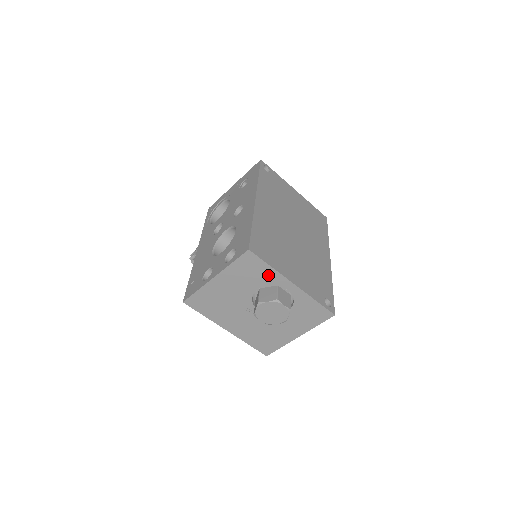
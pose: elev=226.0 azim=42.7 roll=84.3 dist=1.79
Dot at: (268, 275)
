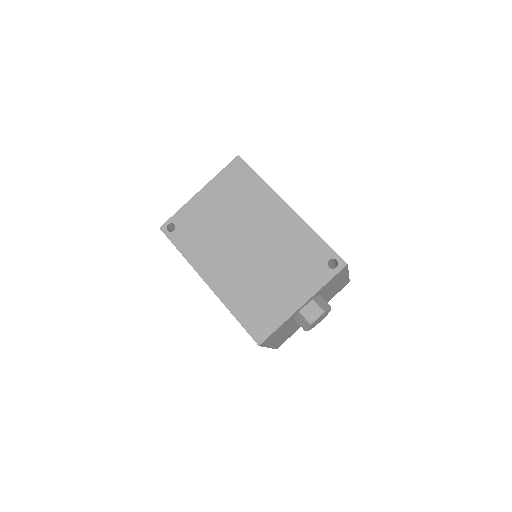
Dot at: (286, 323)
